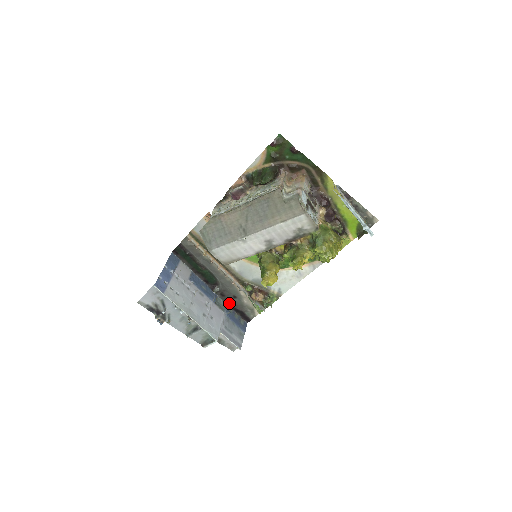
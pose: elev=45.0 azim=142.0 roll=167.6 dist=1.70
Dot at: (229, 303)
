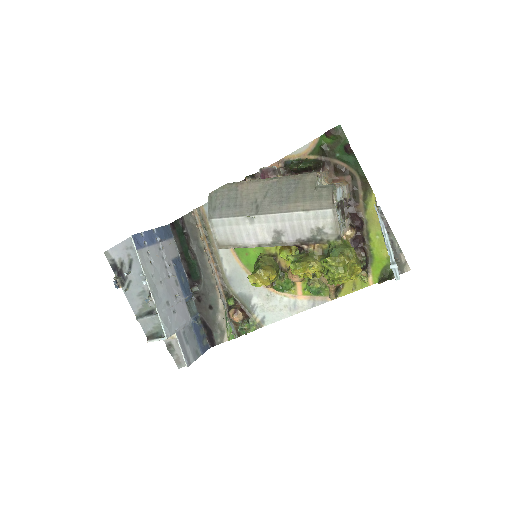
Dot at: (201, 313)
